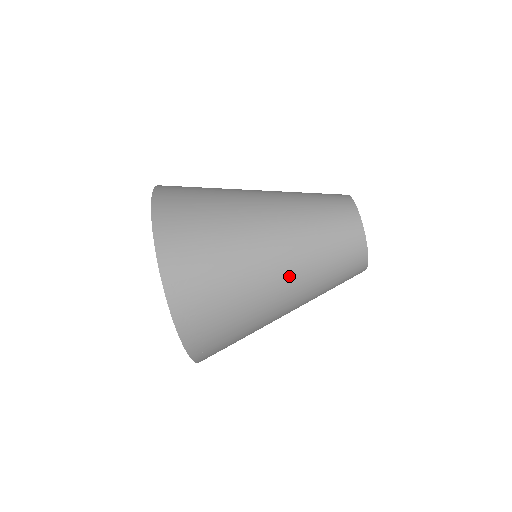
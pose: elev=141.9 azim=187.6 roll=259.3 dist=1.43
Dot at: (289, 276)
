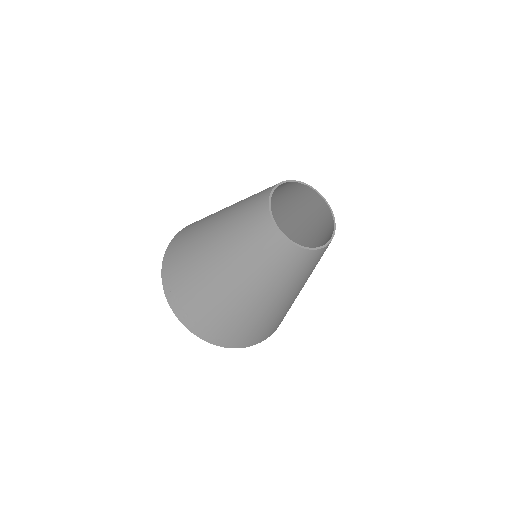
Dot at: (222, 262)
